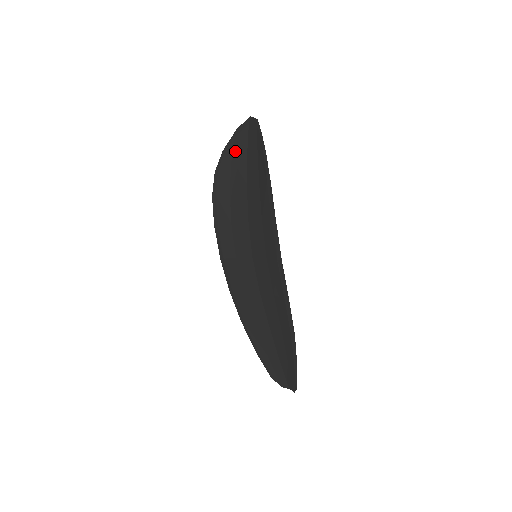
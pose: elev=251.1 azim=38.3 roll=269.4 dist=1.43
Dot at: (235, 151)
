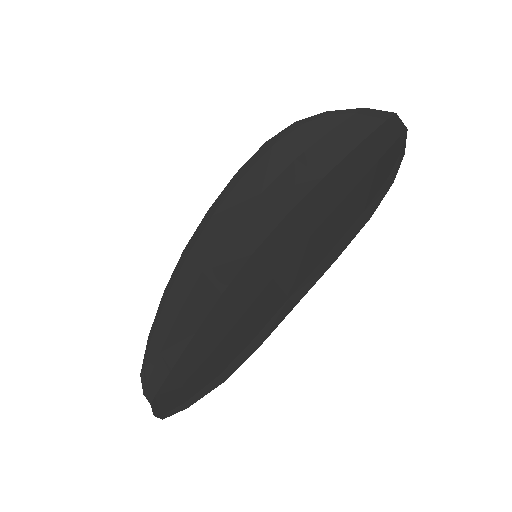
Dot at: (342, 128)
